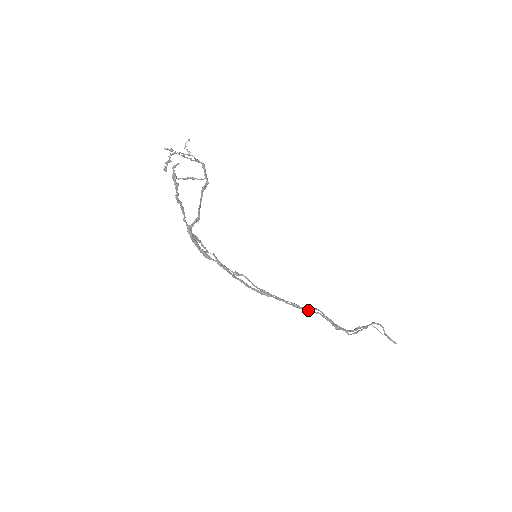
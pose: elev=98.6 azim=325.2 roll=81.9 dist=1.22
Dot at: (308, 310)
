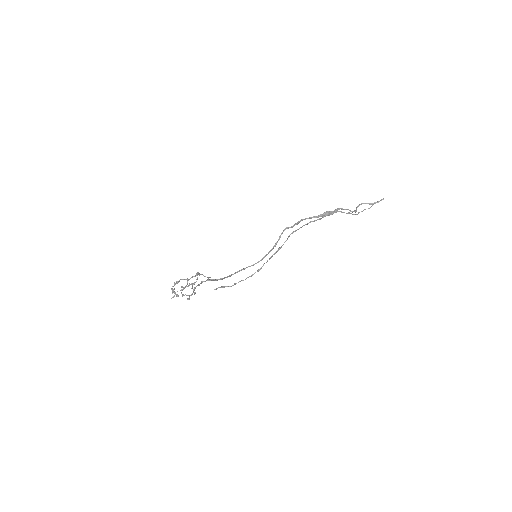
Dot at: occluded
